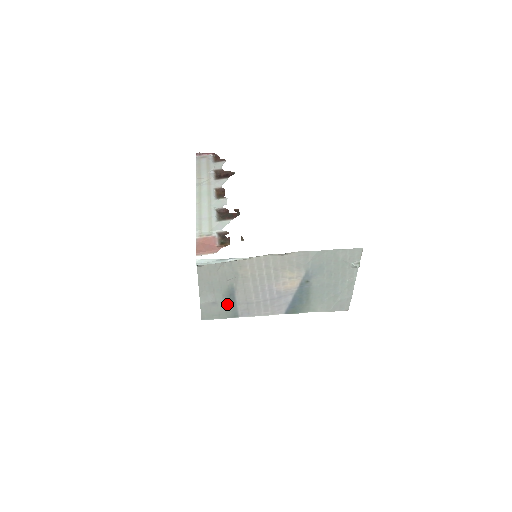
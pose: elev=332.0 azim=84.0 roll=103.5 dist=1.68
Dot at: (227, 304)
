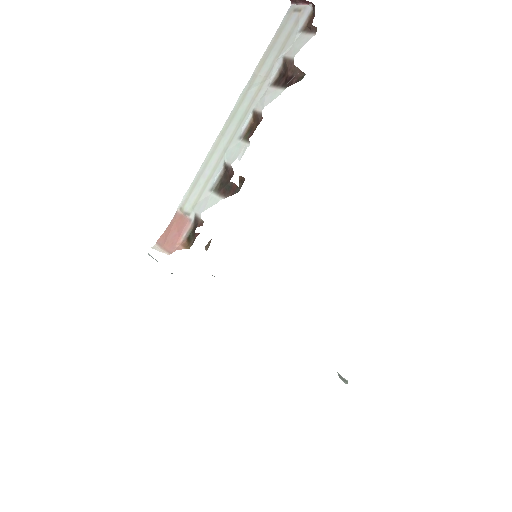
Dot at: occluded
